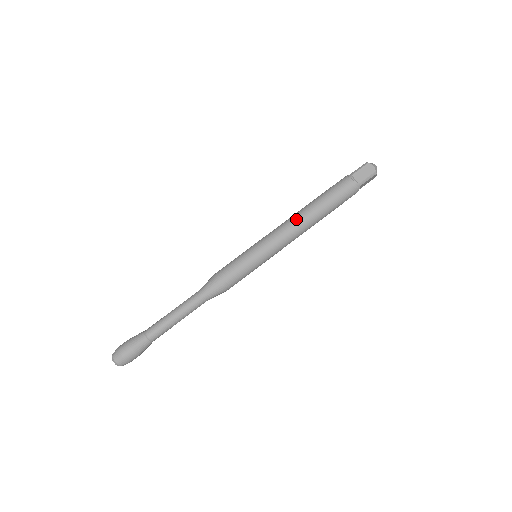
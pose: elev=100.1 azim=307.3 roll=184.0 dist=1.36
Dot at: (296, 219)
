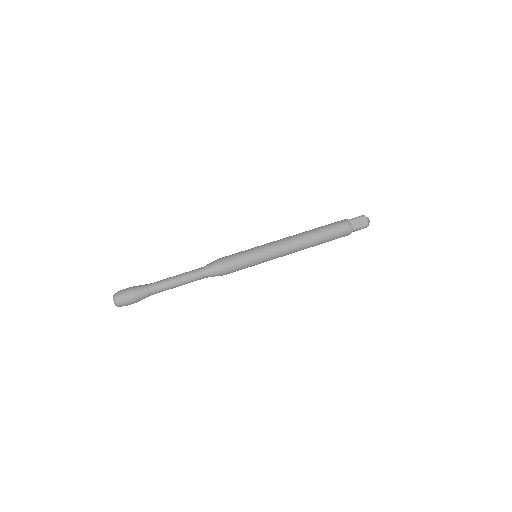
Dot at: occluded
